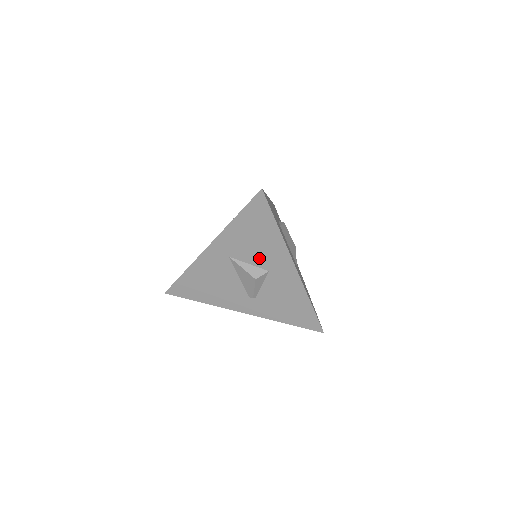
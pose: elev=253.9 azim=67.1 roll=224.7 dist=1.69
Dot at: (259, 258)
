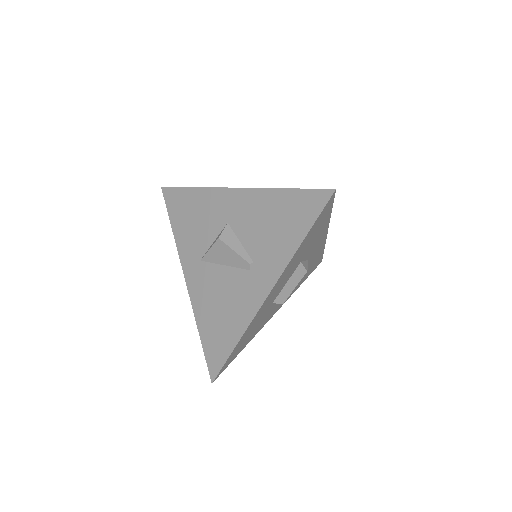
Dot at: (212, 226)
